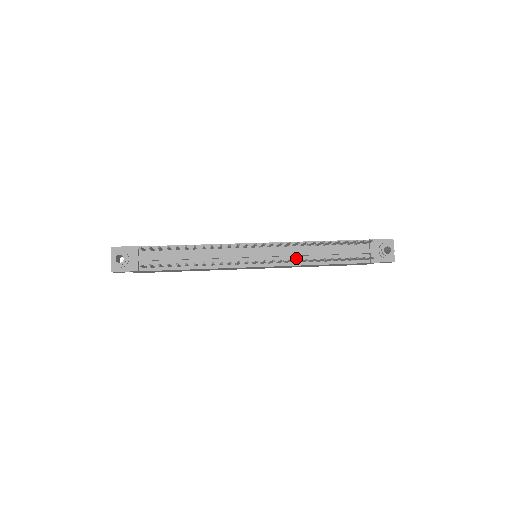
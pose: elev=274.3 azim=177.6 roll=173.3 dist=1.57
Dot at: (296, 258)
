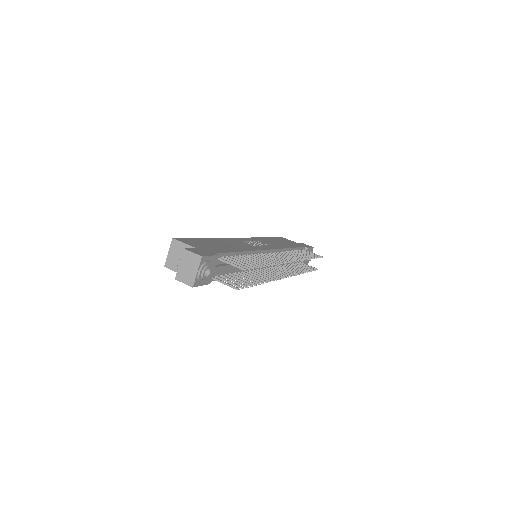
Dot at: occluded
